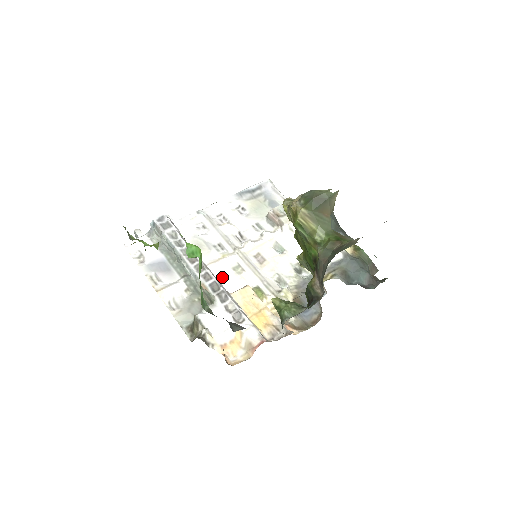
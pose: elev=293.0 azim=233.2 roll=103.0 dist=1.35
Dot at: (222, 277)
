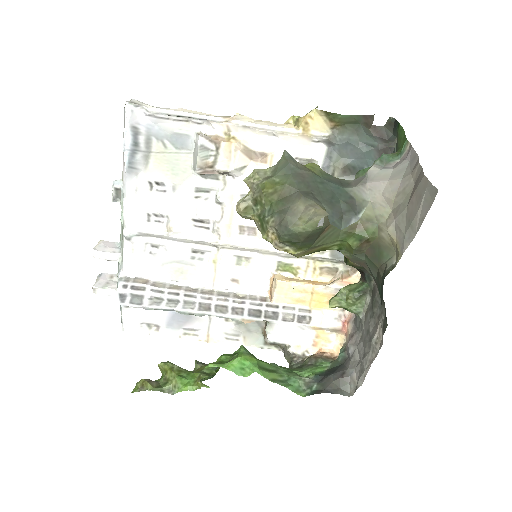
Dot at: (239, 283)
